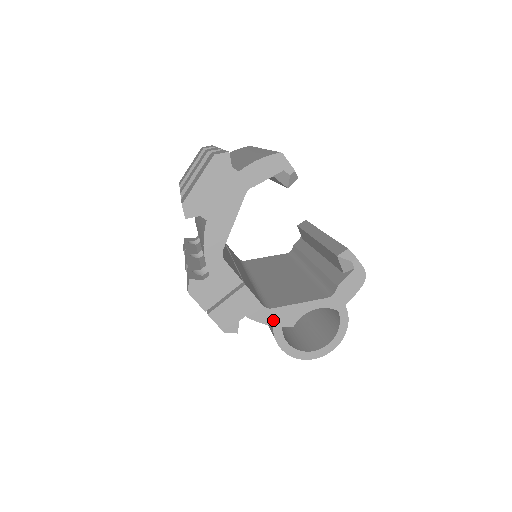
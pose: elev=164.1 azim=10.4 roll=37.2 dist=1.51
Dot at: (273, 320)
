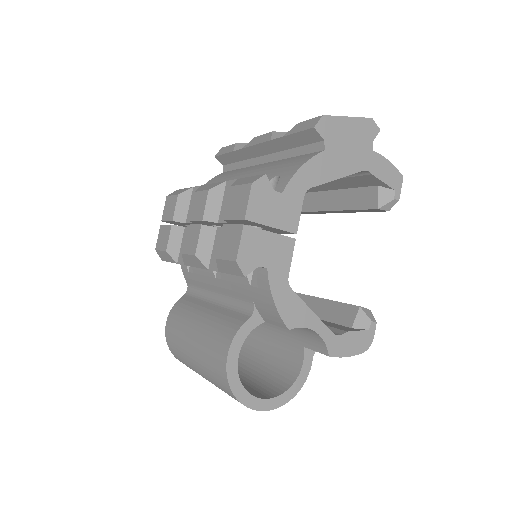
Dot at: (282, 302)
